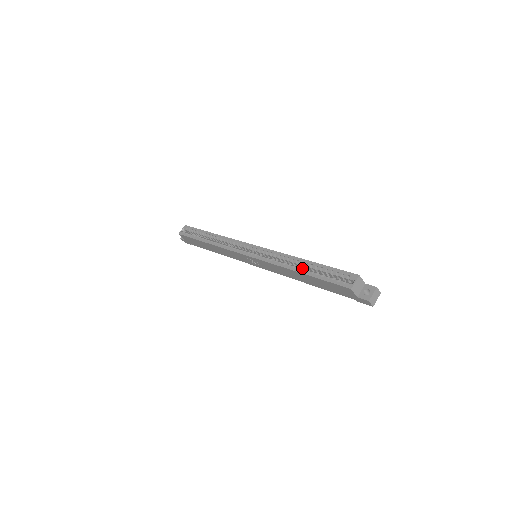
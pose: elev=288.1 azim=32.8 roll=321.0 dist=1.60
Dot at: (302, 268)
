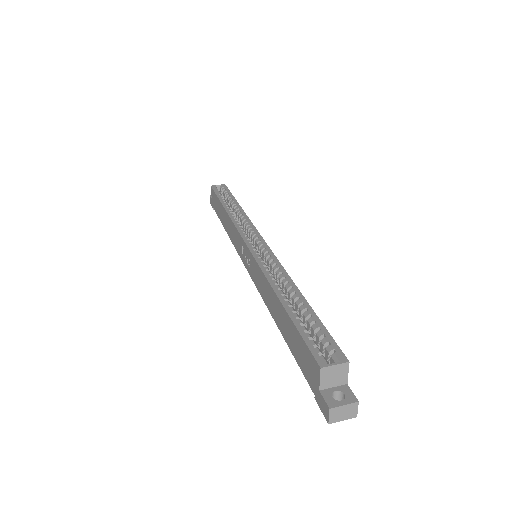
Dot at: occluded
